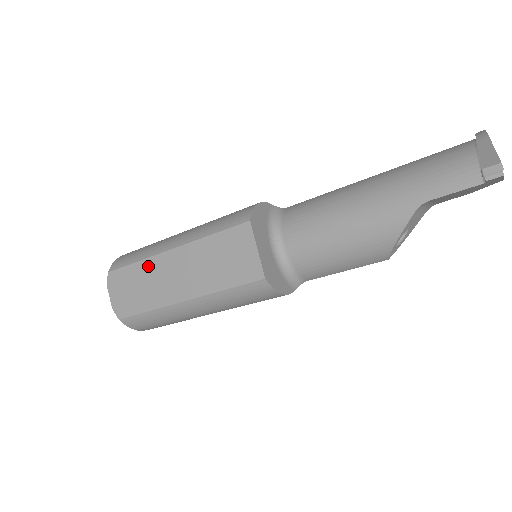
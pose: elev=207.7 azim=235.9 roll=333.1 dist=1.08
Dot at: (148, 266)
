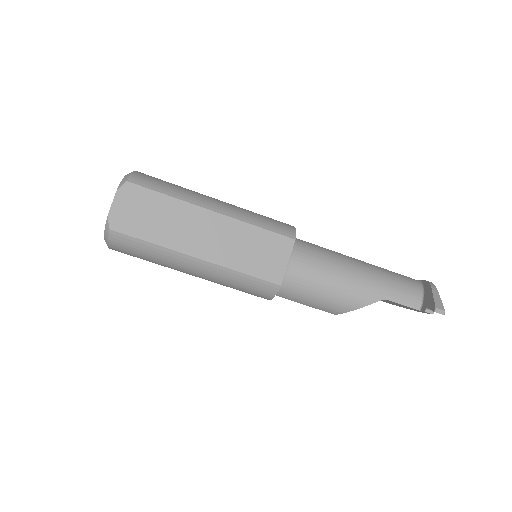
Dot at: (180, 207)
